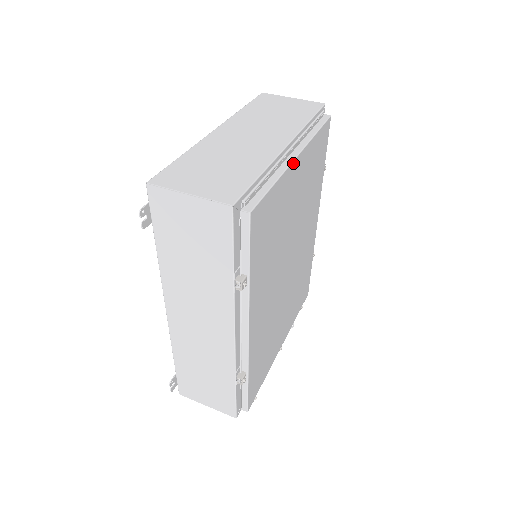
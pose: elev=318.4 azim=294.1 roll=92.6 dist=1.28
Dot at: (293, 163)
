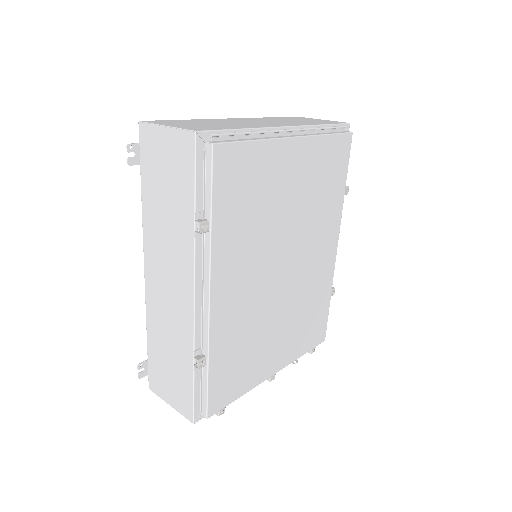
Dot at: (287, 140)
